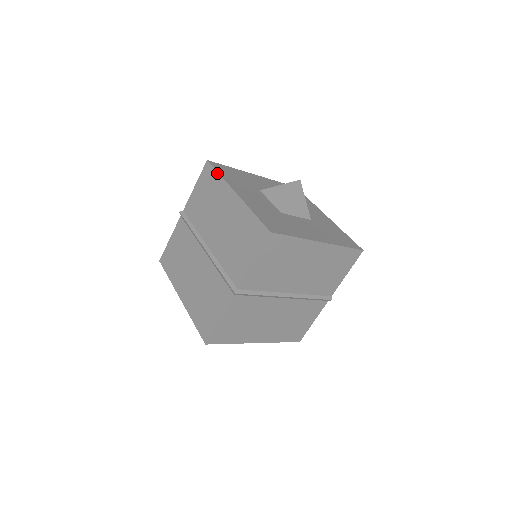
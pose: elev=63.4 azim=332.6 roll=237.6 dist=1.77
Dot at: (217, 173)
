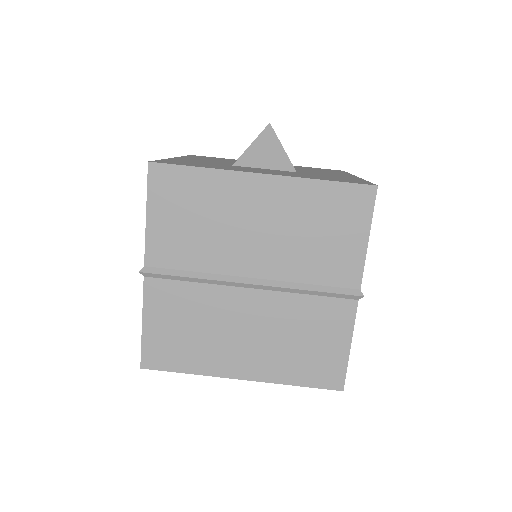
Dot at: (193, 168)
